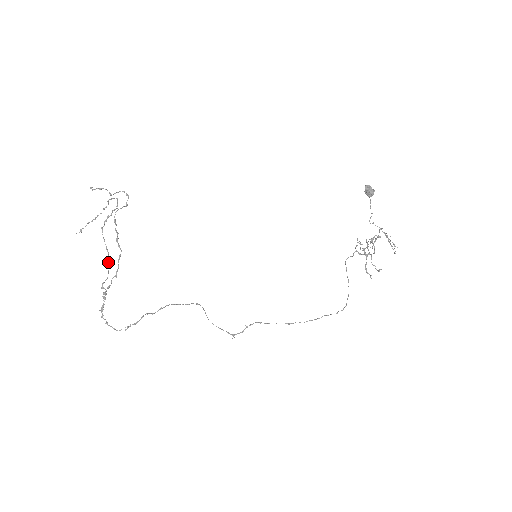
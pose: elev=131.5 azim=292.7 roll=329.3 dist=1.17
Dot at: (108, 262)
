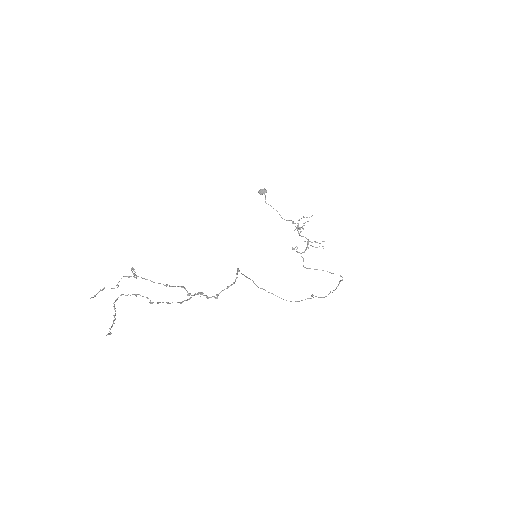
Dot at: (165, 285)
